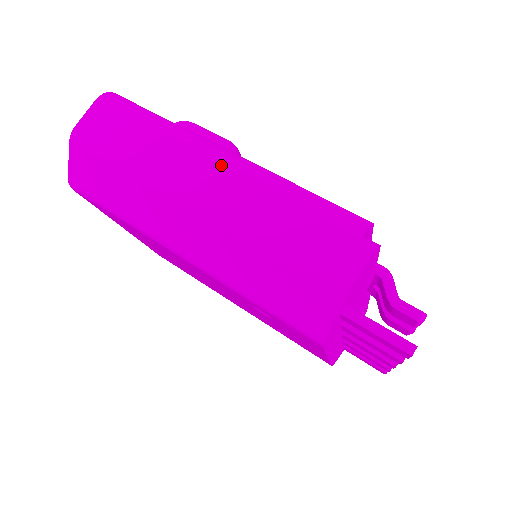
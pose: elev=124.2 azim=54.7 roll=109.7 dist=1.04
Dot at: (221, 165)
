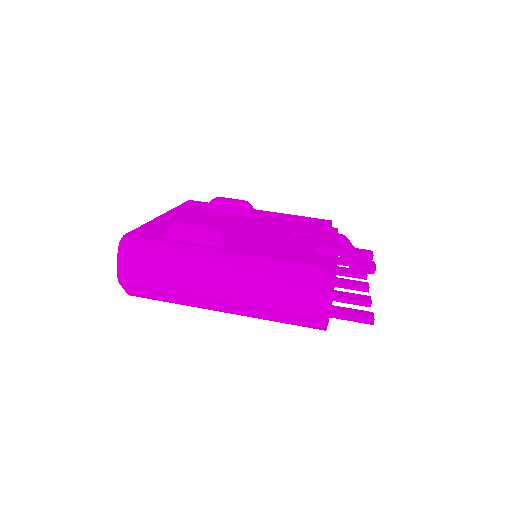
Dot at: (225, 271)
